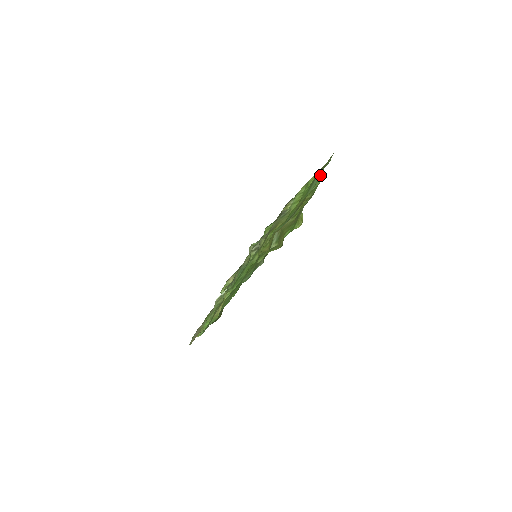
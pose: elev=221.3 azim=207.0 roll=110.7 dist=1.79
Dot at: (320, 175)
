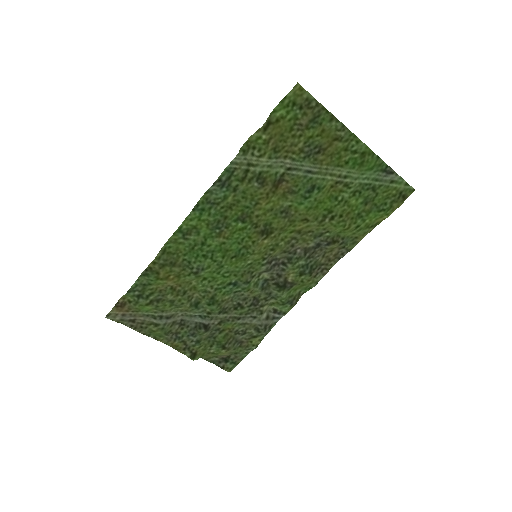
Dot at: (375, 165)
